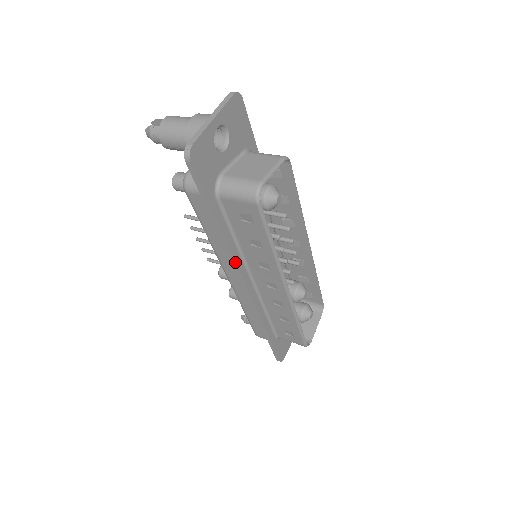
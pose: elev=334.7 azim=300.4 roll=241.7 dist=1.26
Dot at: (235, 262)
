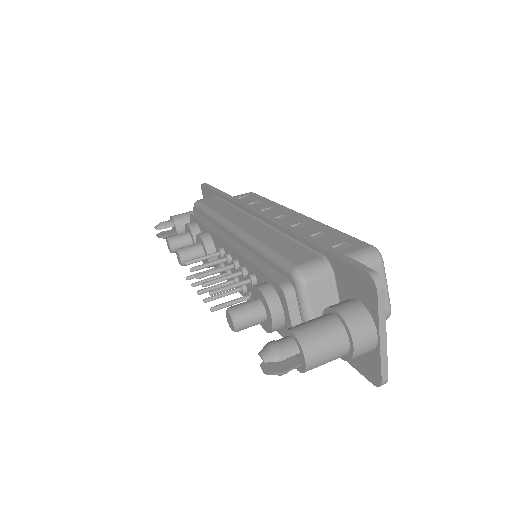
Dot at: occluded
